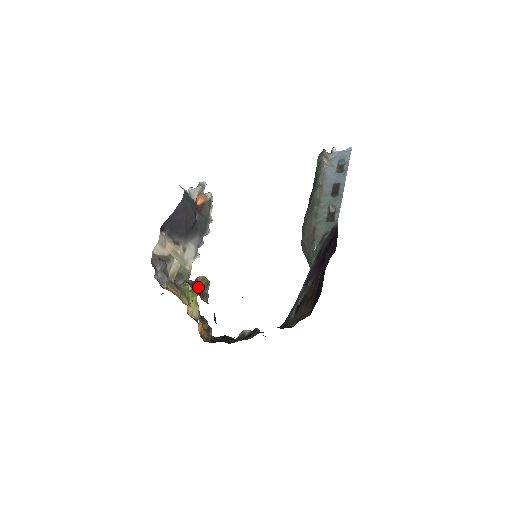
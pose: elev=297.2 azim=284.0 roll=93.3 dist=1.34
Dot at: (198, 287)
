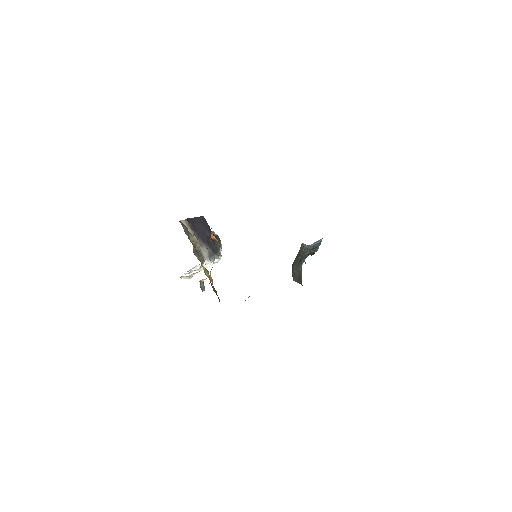
Dot at: occluded
